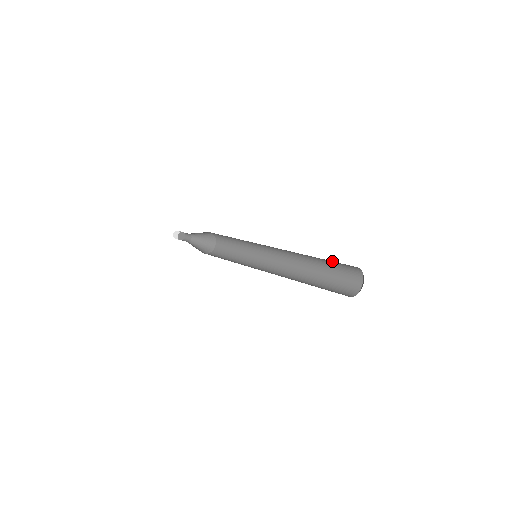
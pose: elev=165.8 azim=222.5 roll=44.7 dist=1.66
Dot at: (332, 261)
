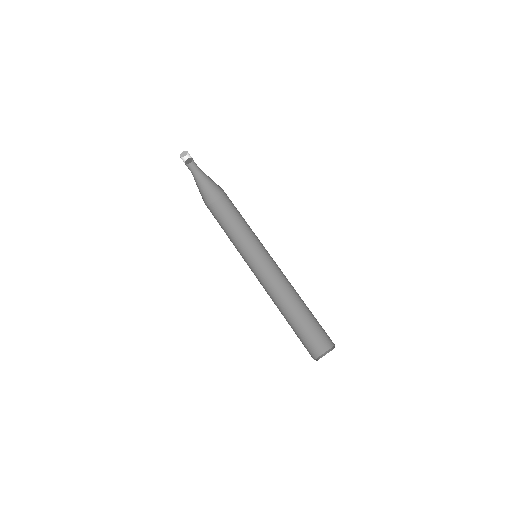
Dot at: occluded
